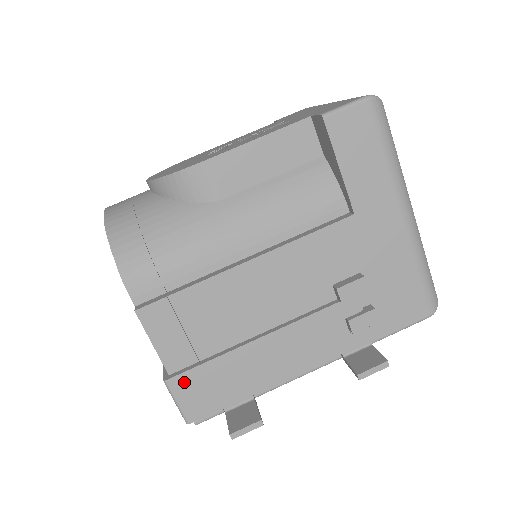
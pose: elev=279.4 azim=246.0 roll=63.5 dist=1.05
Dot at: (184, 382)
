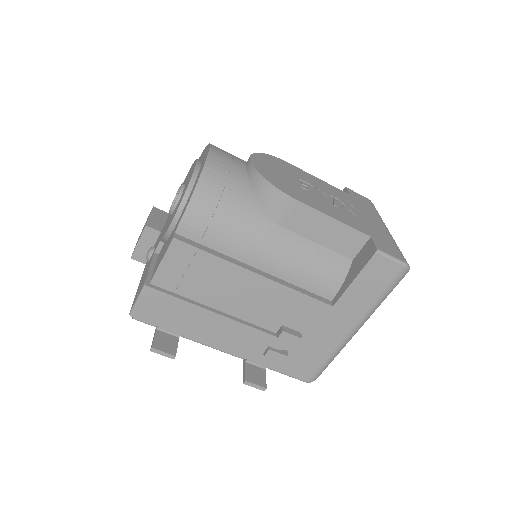
Dot at: (155, 296)
